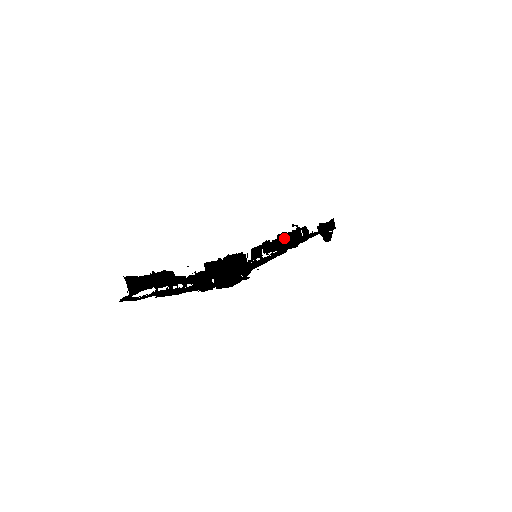
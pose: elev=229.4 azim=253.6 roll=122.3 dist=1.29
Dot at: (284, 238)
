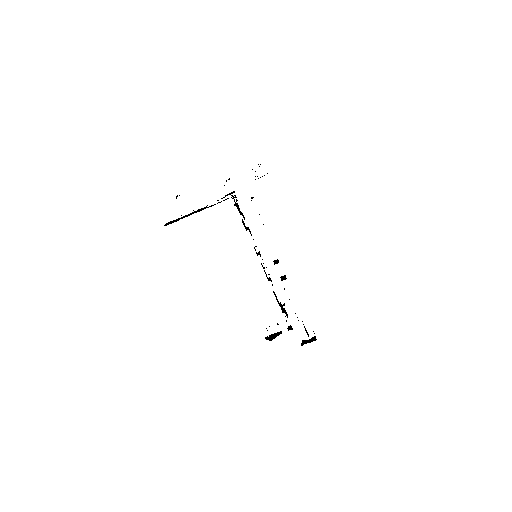
Dot at: (275, 295)
